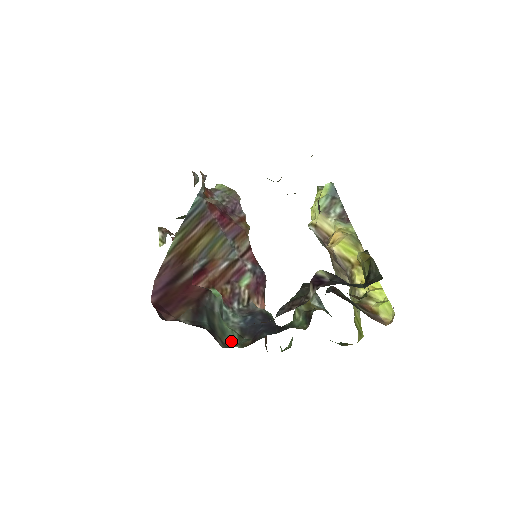
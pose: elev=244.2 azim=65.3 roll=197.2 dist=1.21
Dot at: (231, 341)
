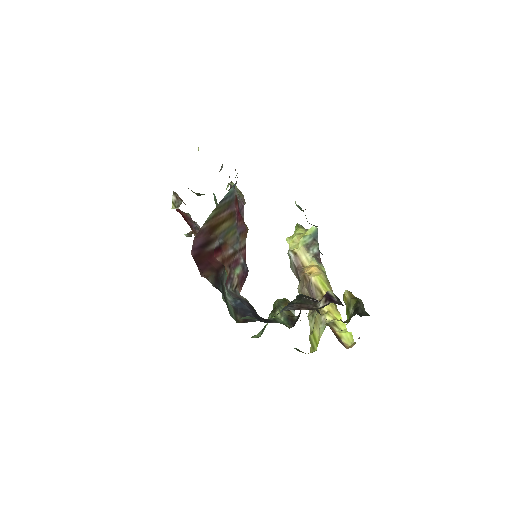
Dot at: (231, 313)
